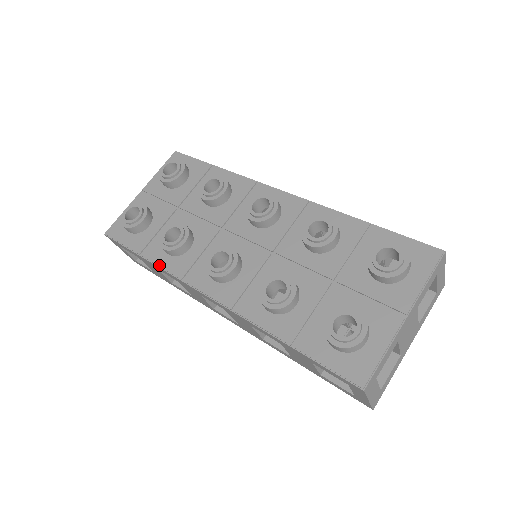
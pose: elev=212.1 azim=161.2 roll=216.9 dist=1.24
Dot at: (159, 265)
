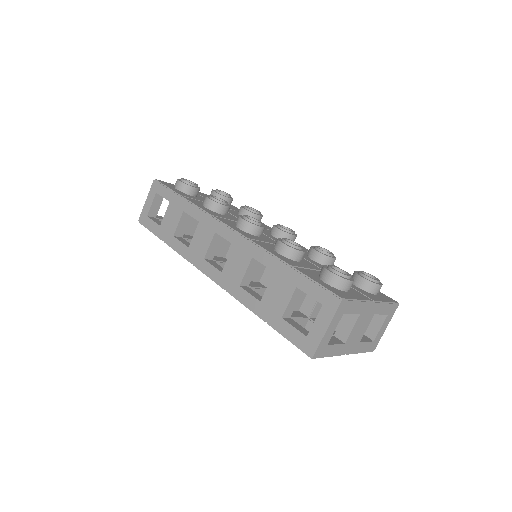
Dot at: (196, 204)
